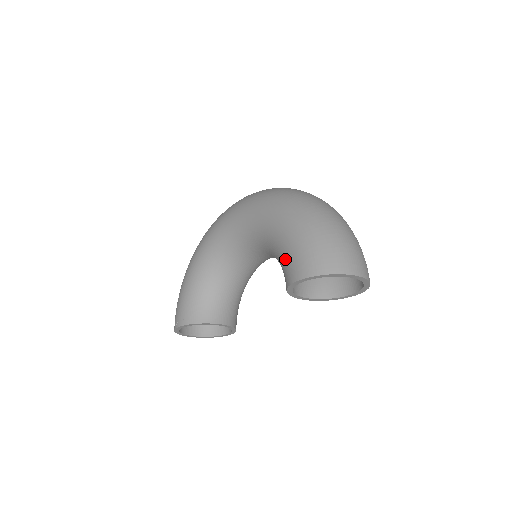
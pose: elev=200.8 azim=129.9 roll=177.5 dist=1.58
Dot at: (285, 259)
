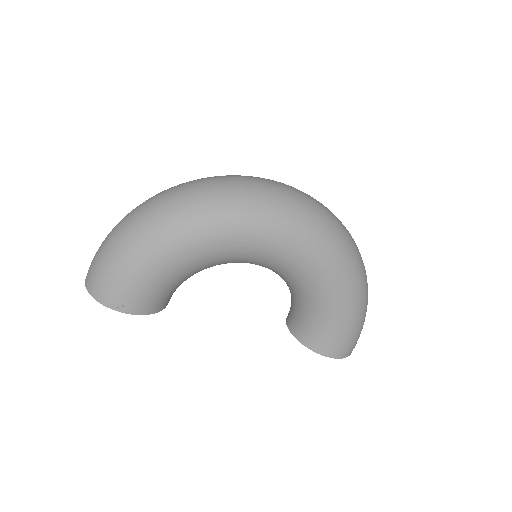
Dot at: (327, 332)
